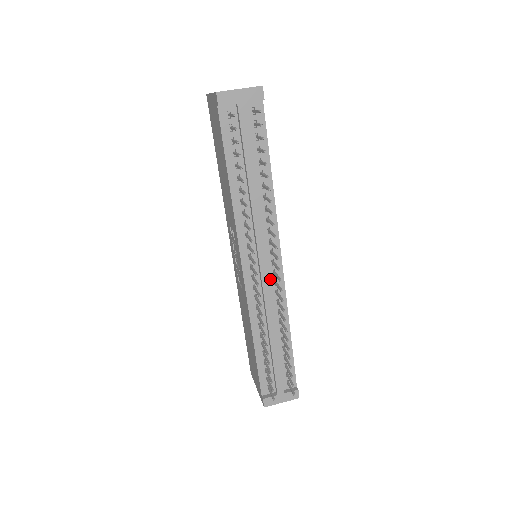
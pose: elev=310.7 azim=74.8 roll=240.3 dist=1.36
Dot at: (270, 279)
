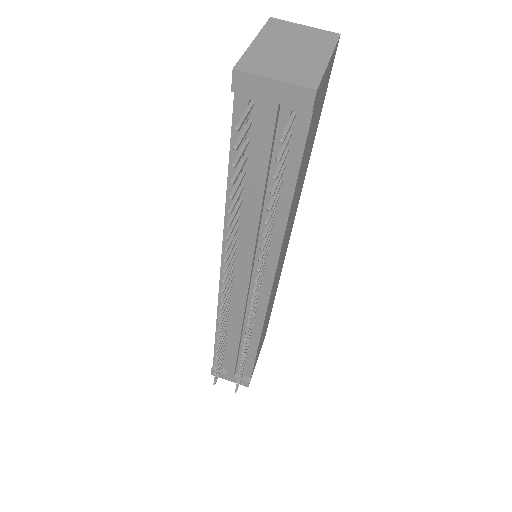
Dot at: (251, 297)
